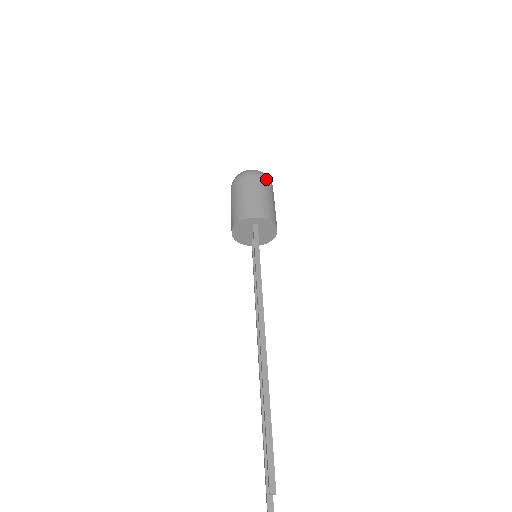
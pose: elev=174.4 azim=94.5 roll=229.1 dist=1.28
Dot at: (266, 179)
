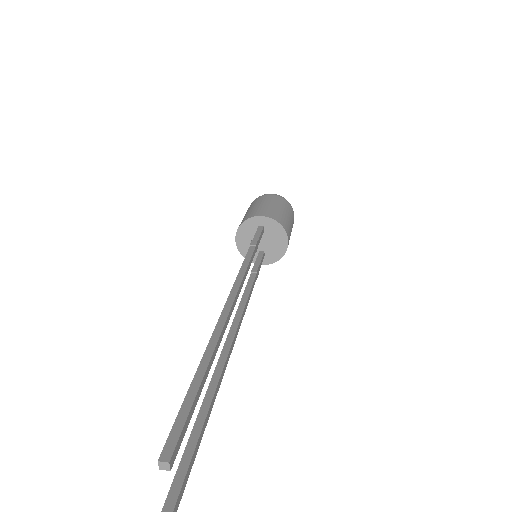
Dot at: (285, 200)
